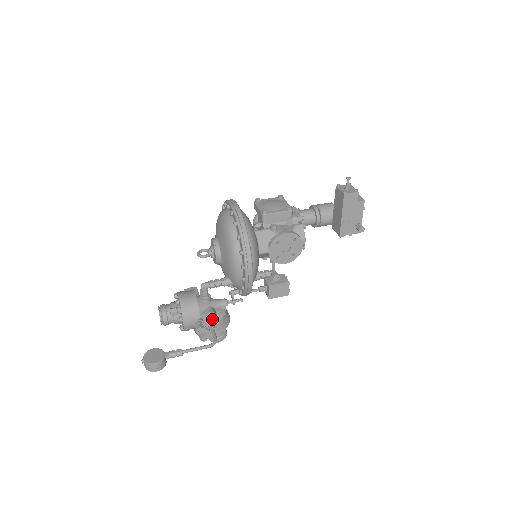
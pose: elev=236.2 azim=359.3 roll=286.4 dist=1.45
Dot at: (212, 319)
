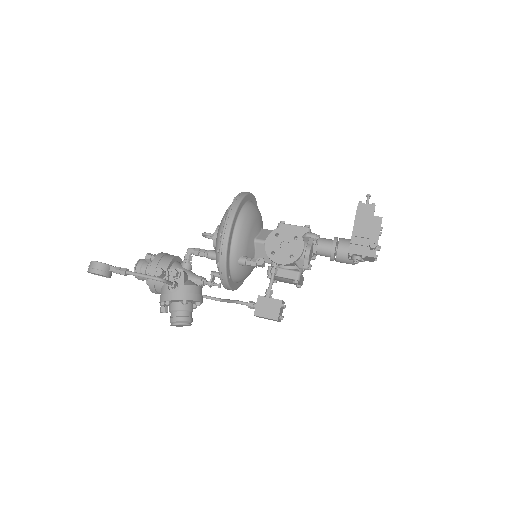
Dot at: (176, 270)
